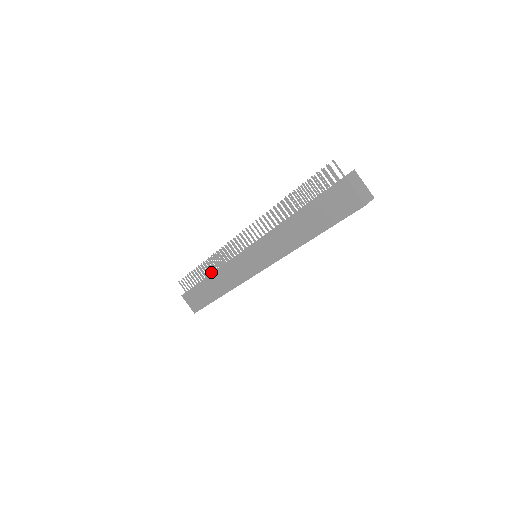
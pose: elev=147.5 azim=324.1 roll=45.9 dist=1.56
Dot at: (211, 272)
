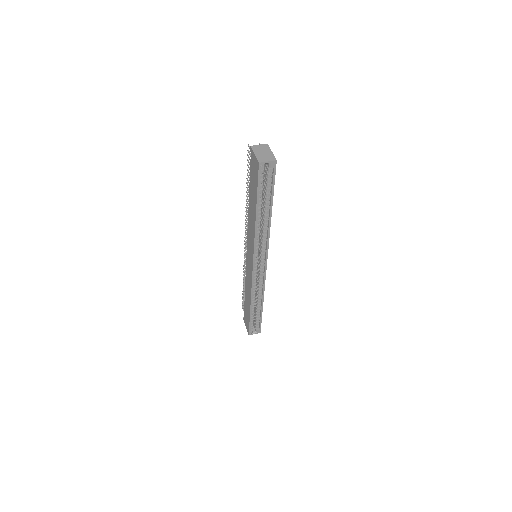
Dot at: occluded
